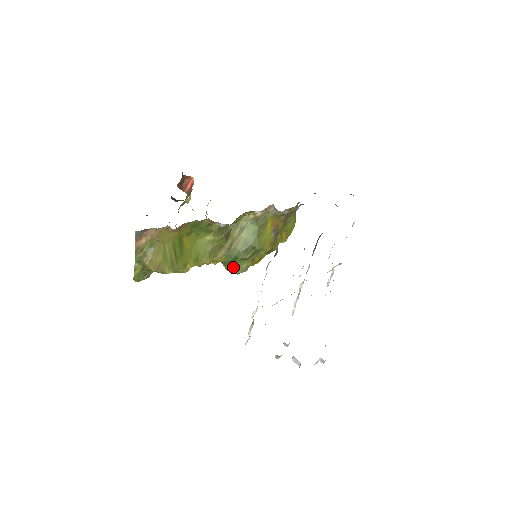
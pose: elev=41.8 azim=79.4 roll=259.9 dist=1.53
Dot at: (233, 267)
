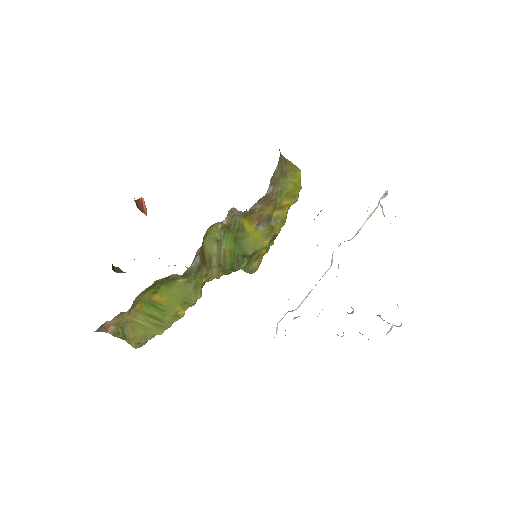
Dot at: (242, 269)
